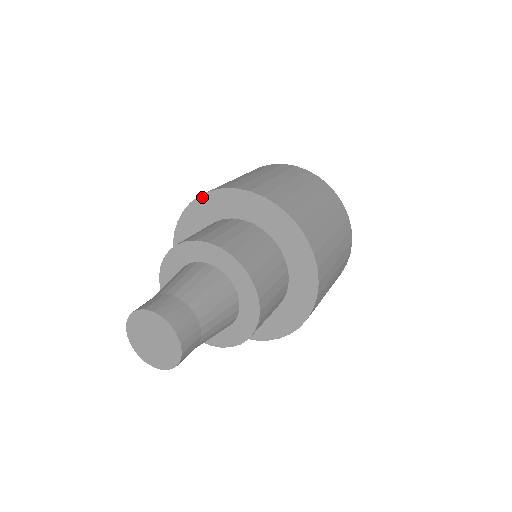
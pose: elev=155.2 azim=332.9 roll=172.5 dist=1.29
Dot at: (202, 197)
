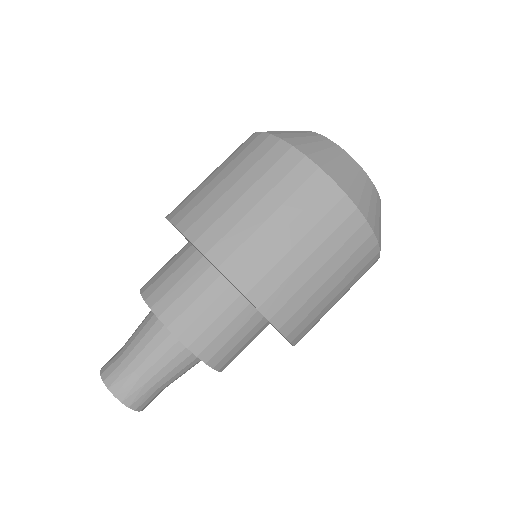
Dot at: (172, 224)
